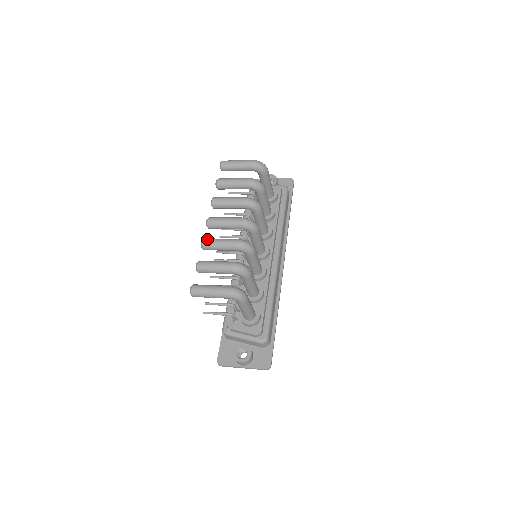
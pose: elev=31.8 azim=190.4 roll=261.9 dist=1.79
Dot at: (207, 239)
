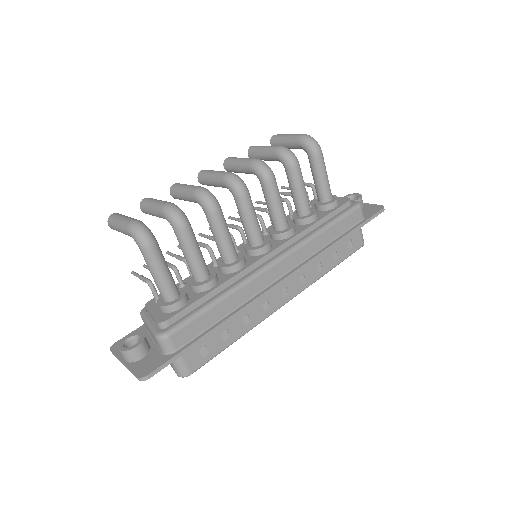
Dot at: (179, 183)
